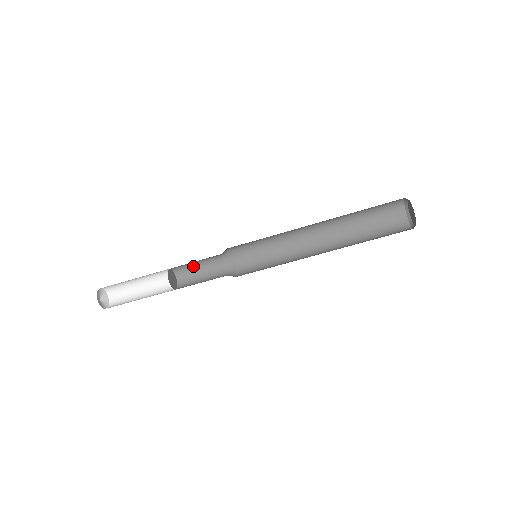
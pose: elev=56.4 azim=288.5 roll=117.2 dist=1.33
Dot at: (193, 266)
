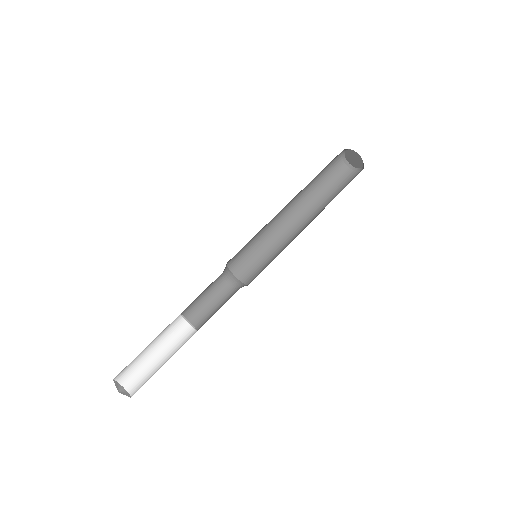
Dot at: (205, 307)
